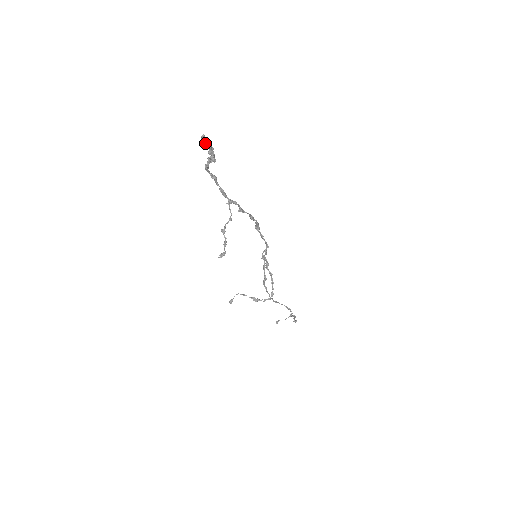
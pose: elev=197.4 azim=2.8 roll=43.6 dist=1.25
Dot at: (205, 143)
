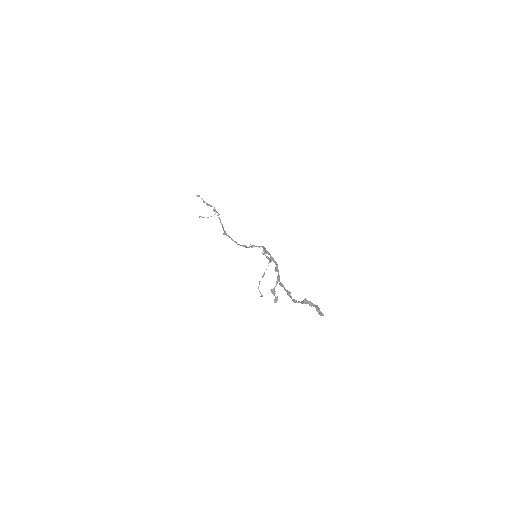
Dot at: (320, 313)
